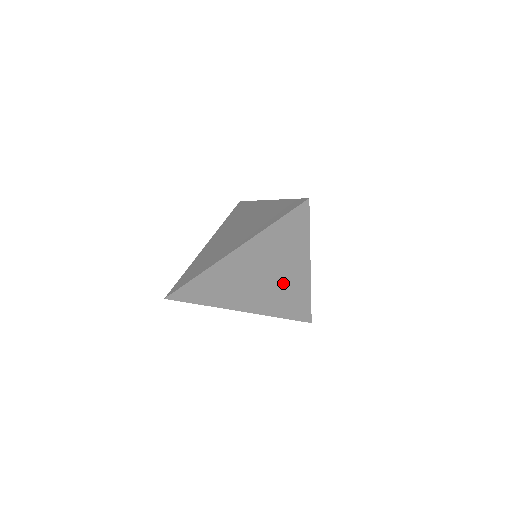
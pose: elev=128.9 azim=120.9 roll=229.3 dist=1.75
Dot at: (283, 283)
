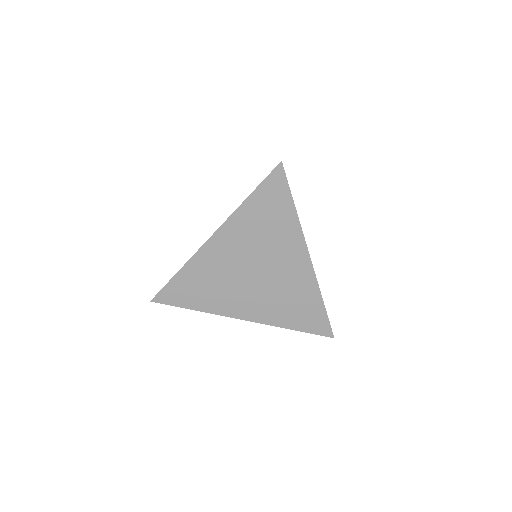
Dot at: (281, 279)
